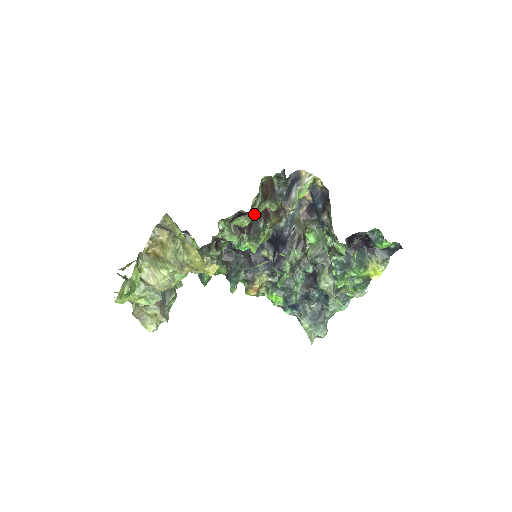
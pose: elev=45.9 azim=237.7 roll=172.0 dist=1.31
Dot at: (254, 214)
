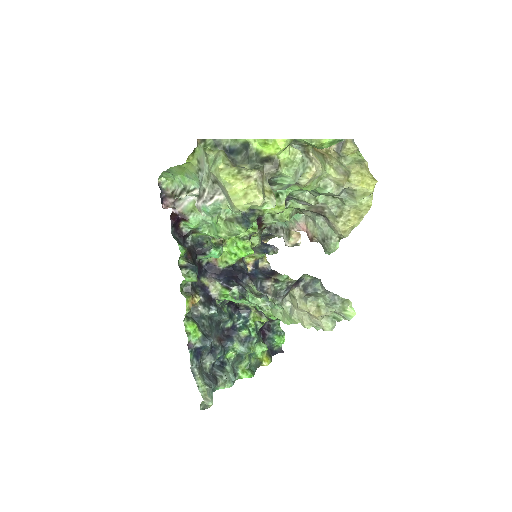
Dot at: occluded
